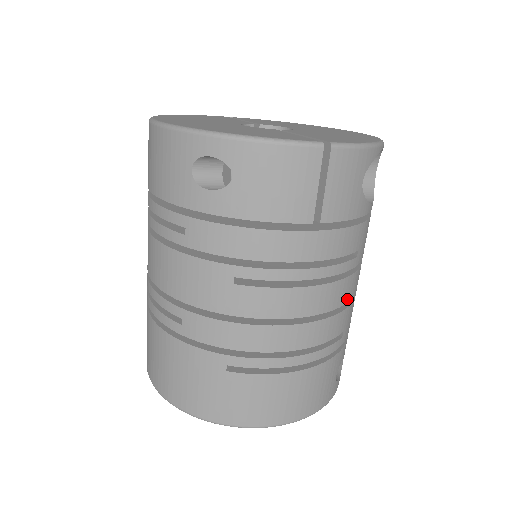
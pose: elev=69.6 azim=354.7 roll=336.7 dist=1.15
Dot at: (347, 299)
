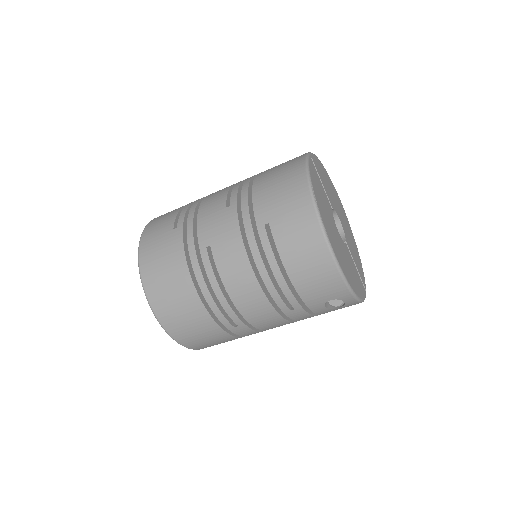
Dot at: occluded
